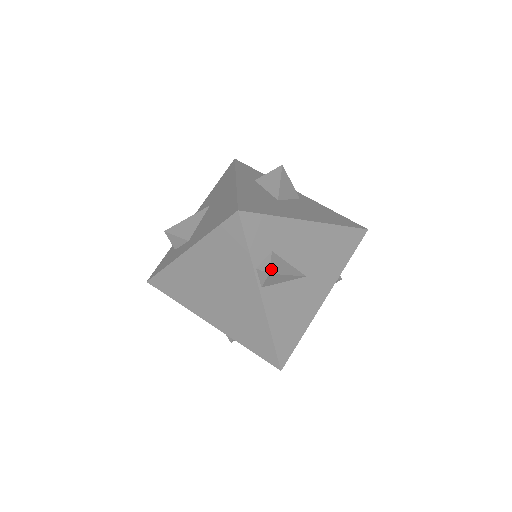
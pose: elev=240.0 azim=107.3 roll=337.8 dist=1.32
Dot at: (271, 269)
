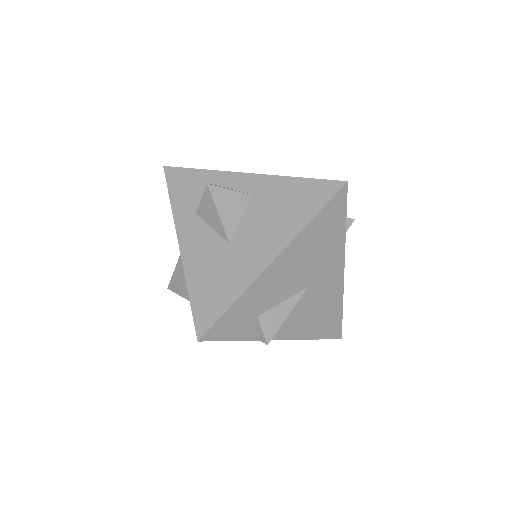
Dot at: (267, 337)
